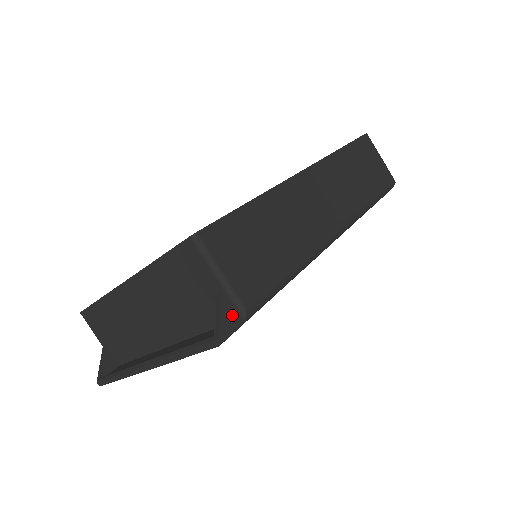
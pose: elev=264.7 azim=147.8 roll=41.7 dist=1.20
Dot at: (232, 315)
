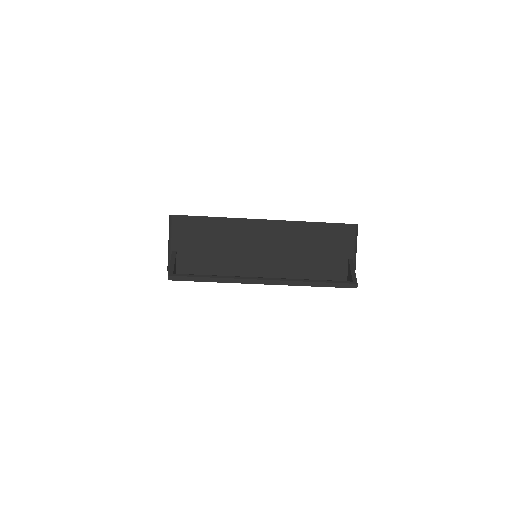
Dot at: occluded
